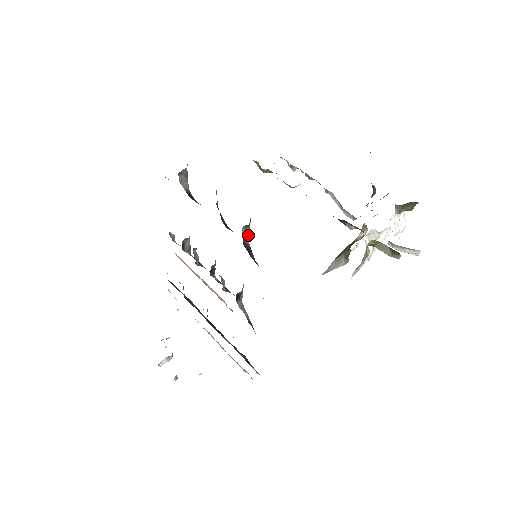
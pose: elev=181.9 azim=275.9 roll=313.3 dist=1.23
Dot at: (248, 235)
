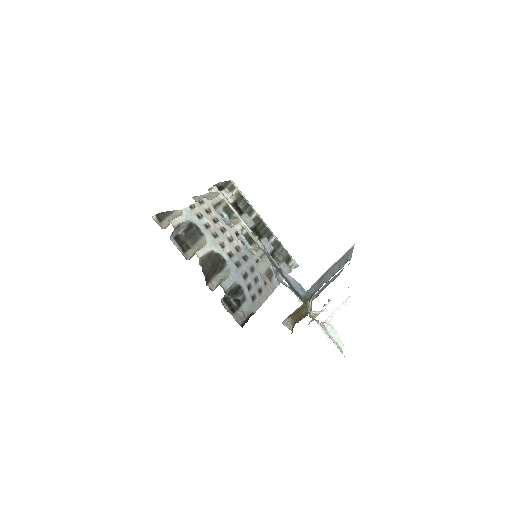
Dot at: (232, 285)
